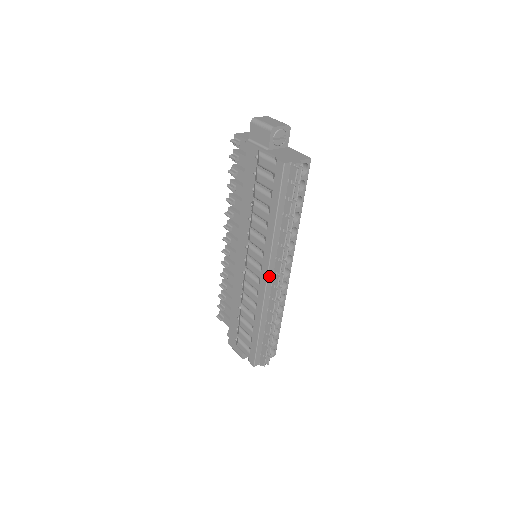
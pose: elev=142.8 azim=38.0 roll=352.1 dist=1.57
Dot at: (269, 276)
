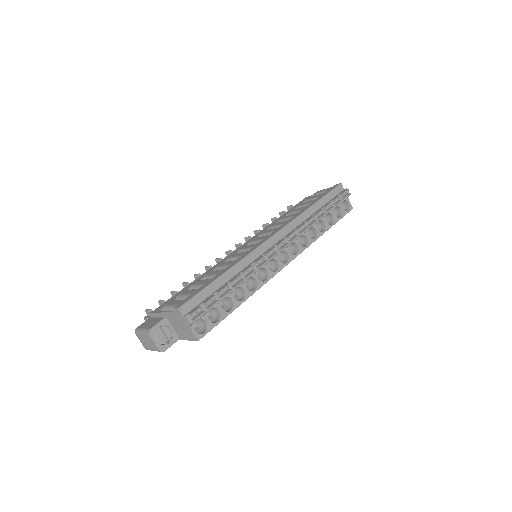
Dot at: (277, 236)
